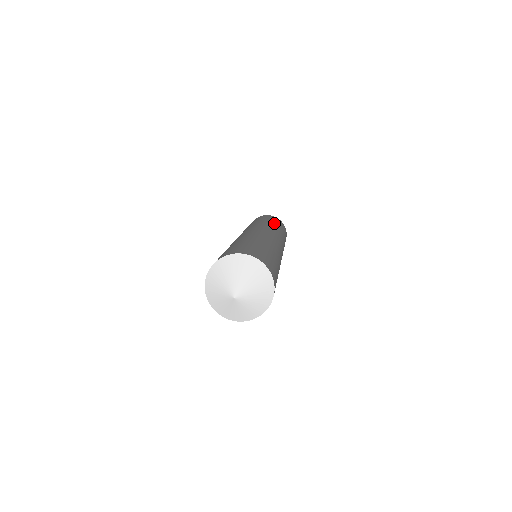
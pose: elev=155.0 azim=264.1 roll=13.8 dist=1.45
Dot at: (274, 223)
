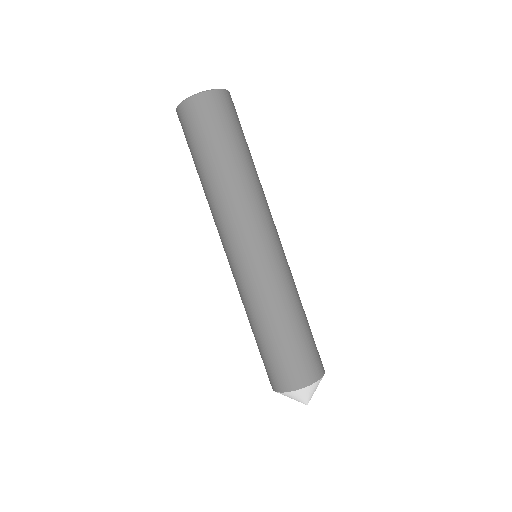
Dot at: (244, 155)
